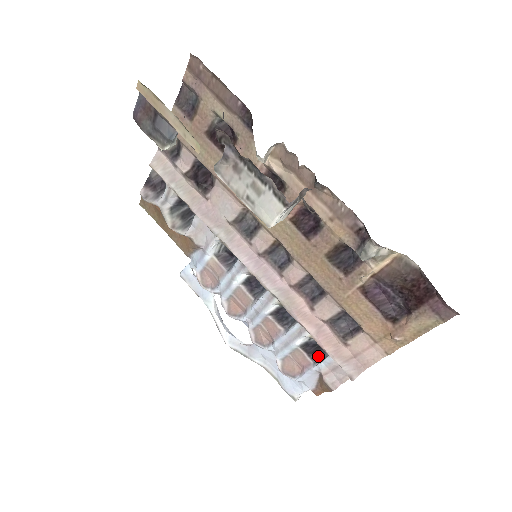
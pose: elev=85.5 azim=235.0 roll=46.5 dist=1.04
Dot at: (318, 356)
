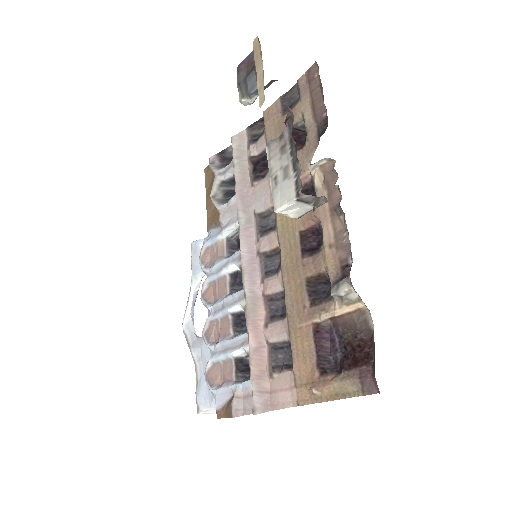
Dot at: (243, 377)
